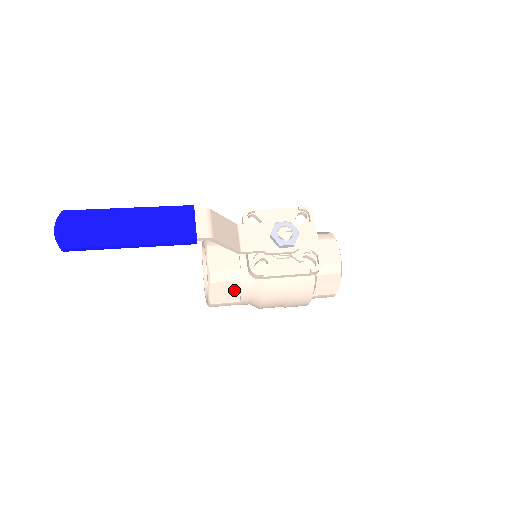
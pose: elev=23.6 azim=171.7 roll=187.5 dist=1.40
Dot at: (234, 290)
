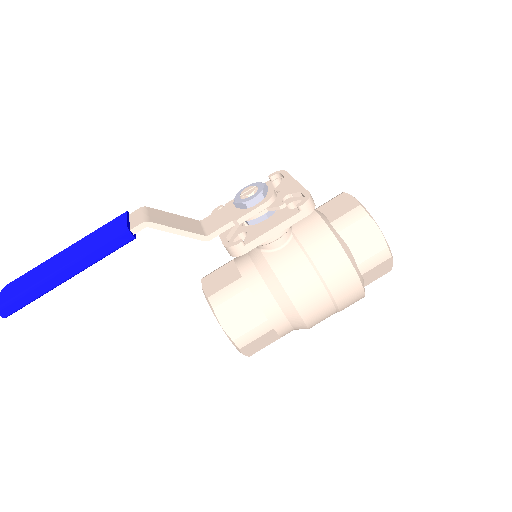
Dot at: (249, 306)
